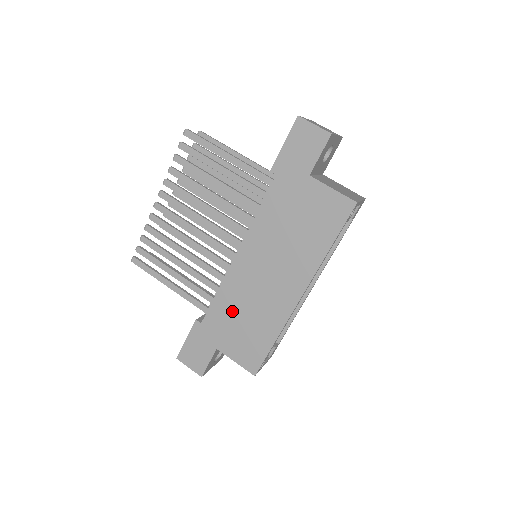
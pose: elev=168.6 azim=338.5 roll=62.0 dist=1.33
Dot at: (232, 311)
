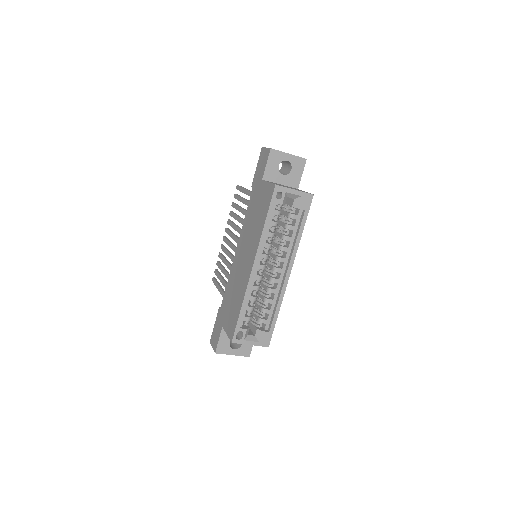
Dot at: (230, 293)
